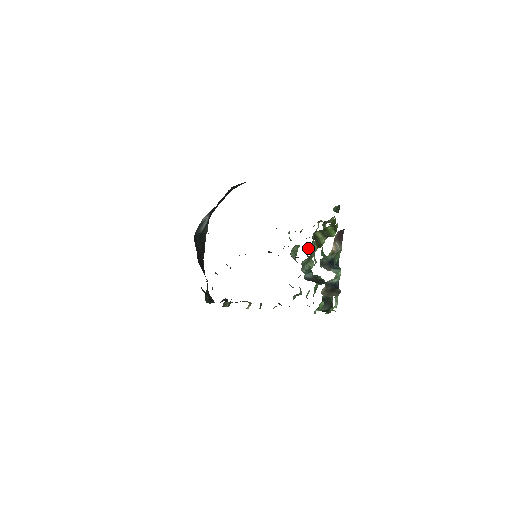
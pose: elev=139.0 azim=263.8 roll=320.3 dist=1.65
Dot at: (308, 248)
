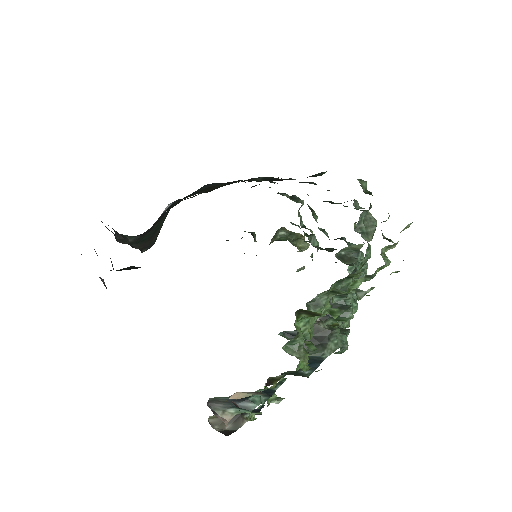
Dot at: (317, 296)
